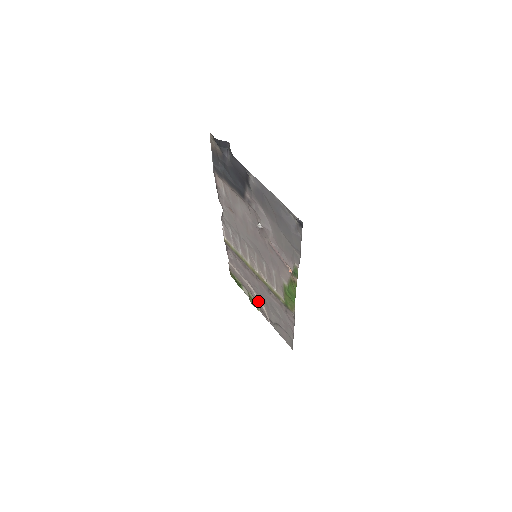
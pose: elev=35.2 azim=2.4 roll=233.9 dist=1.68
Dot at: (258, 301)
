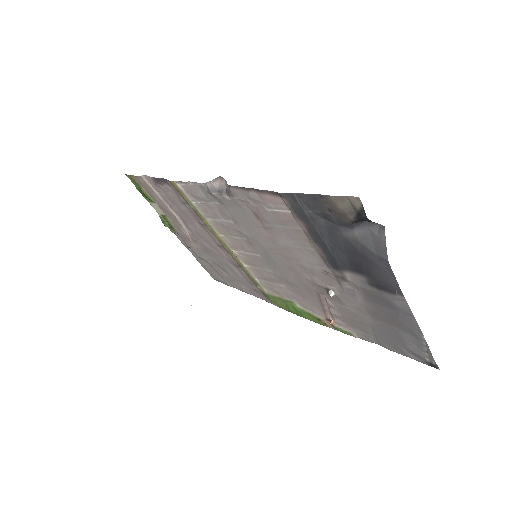
Dot at: (186, 237)
